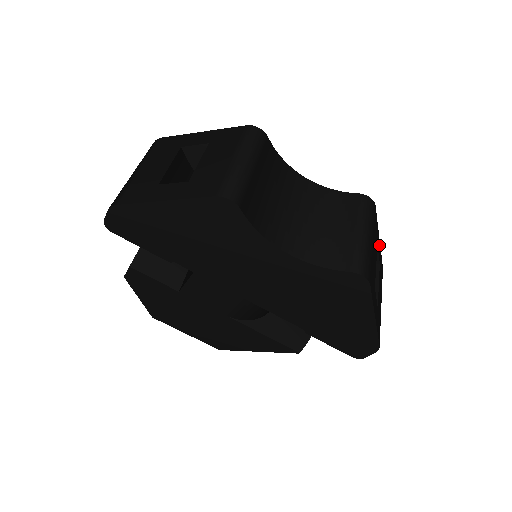
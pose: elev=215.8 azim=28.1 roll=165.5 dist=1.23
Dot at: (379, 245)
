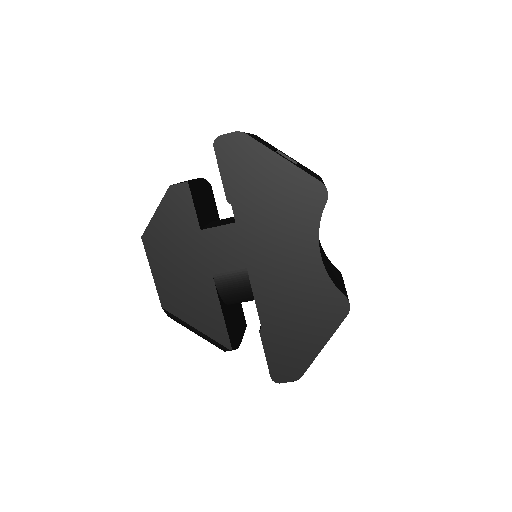
Dot at: occluded
